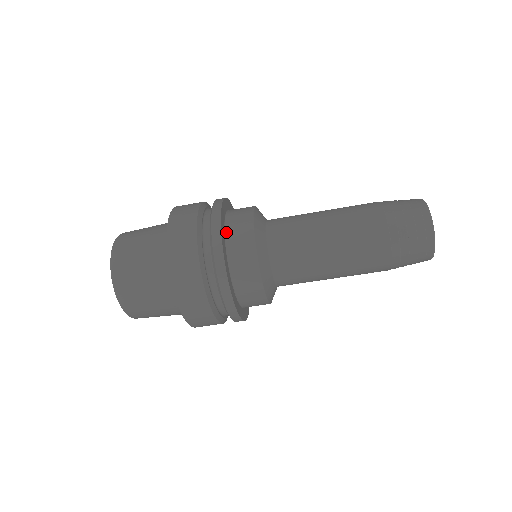
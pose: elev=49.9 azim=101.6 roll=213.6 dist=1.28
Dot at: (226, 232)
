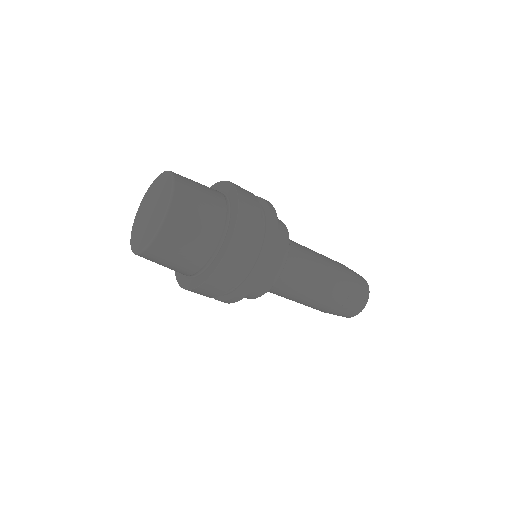
Dot at: occluded
